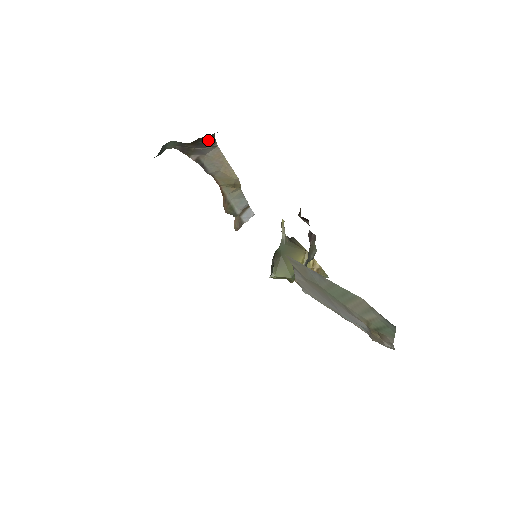
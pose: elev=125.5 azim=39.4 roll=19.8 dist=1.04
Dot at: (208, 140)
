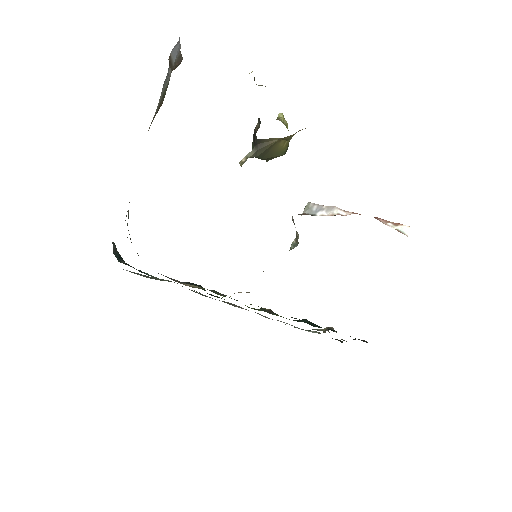
Dot at: occluded
